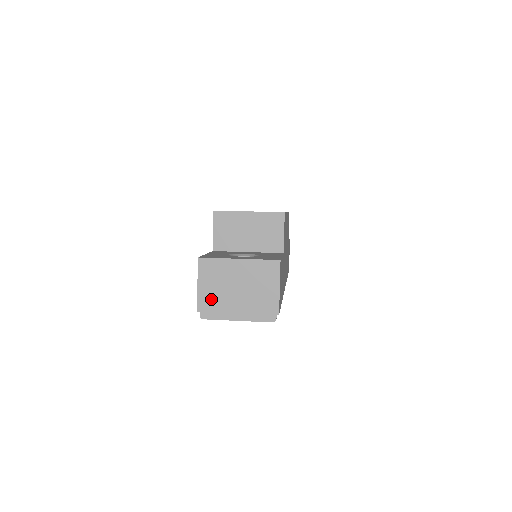
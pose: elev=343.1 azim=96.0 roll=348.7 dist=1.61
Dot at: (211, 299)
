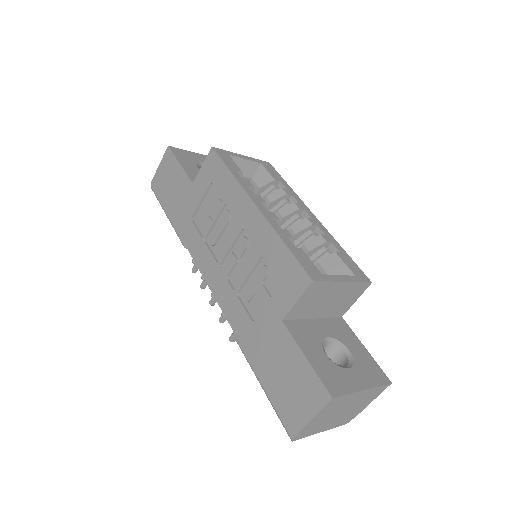
Dot at: (314, 425)
